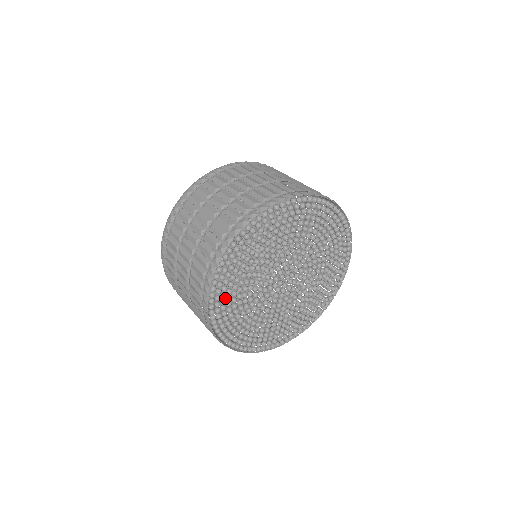
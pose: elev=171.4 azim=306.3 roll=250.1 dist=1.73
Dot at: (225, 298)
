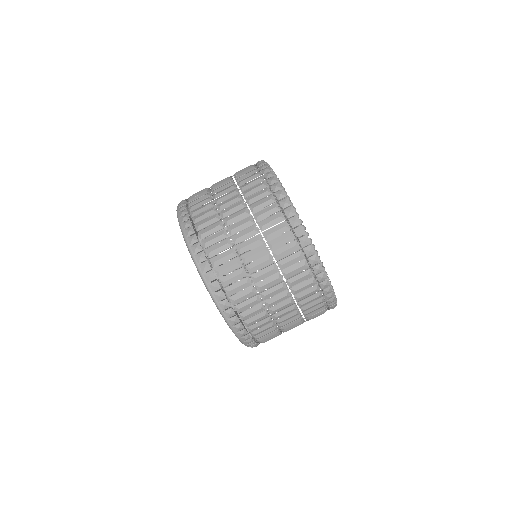
Dot at: occluded
